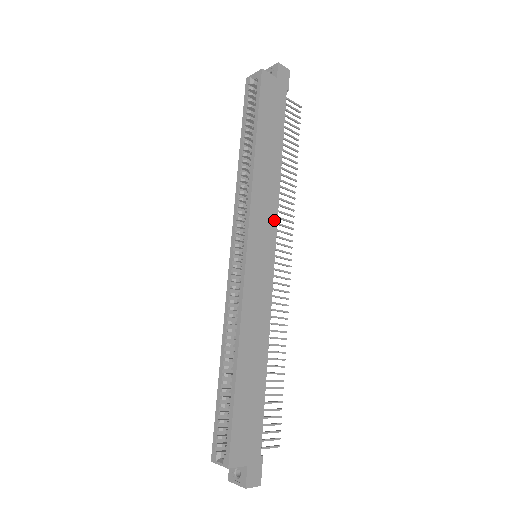
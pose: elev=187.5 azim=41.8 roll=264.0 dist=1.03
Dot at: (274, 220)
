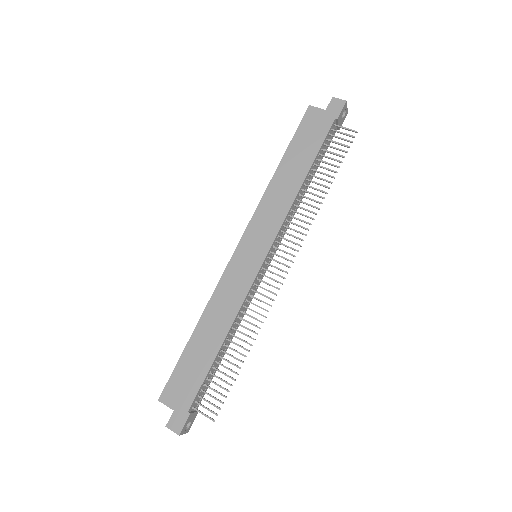
Dot at: (276, 227)
